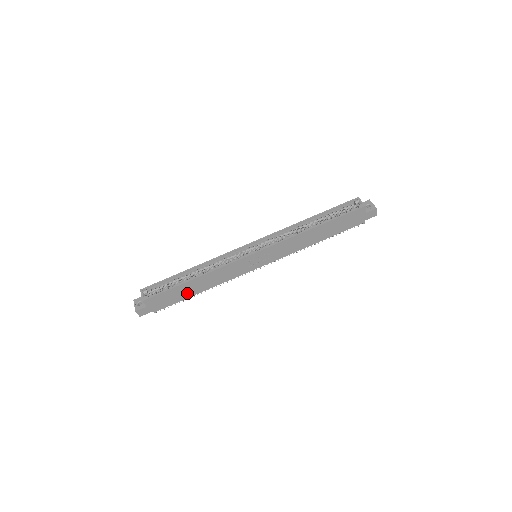
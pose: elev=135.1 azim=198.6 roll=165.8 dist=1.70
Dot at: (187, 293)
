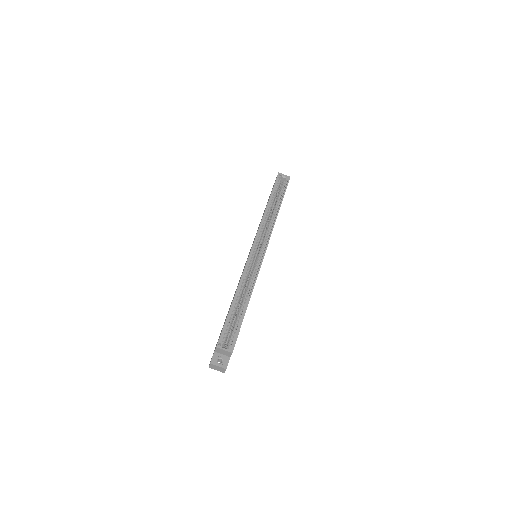
Dot at: occluded
